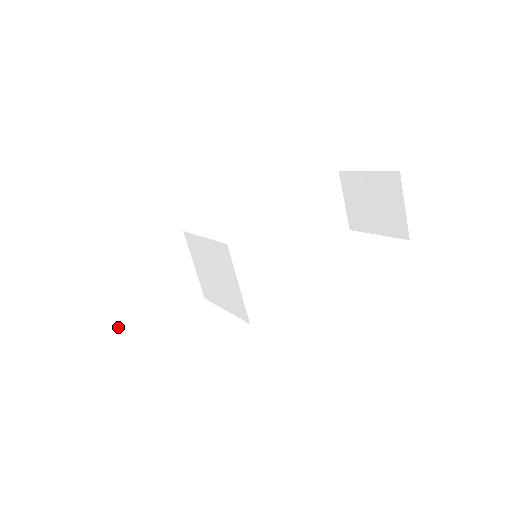
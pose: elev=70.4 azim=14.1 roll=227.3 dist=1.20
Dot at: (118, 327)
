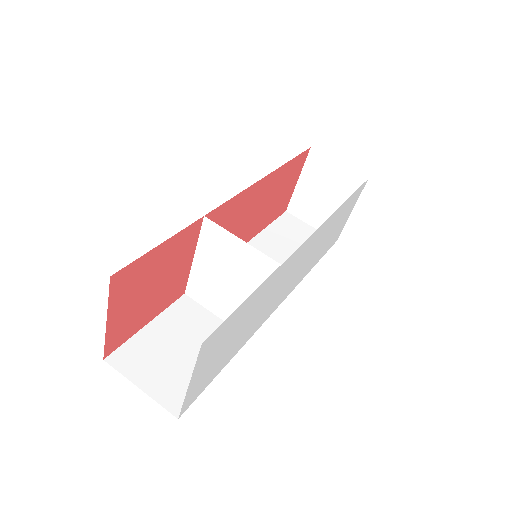
Dot at: (175, 401)
